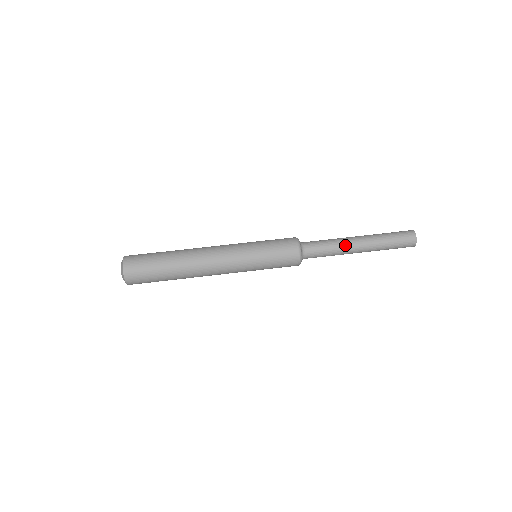
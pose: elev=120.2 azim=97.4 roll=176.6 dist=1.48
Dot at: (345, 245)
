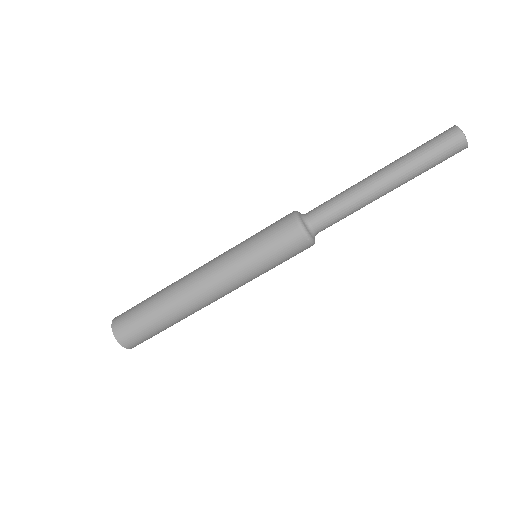
Dot at: occluded
